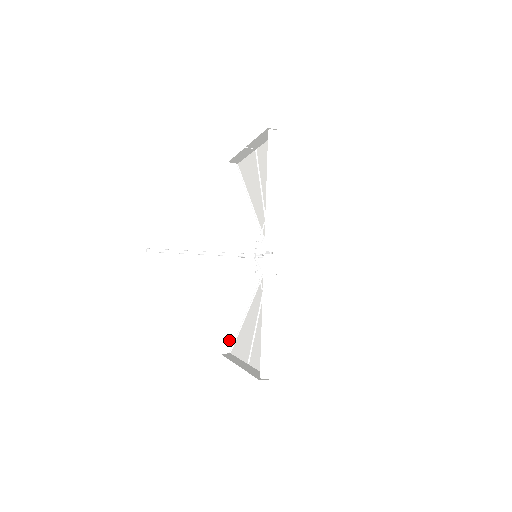
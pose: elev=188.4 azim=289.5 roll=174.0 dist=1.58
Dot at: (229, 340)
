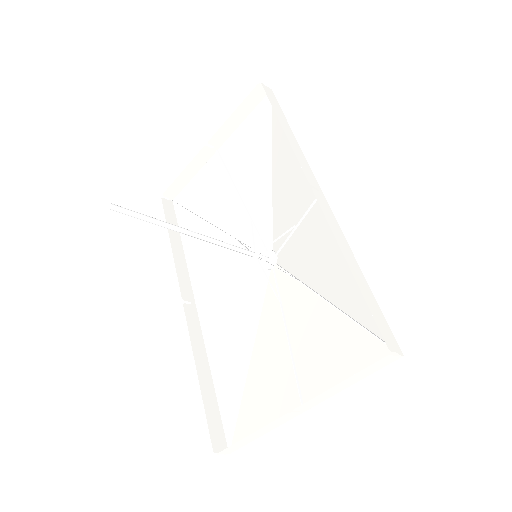
Dot at: (221, 430)
